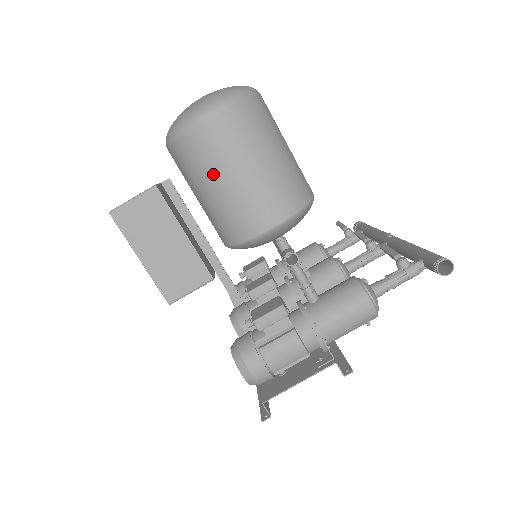
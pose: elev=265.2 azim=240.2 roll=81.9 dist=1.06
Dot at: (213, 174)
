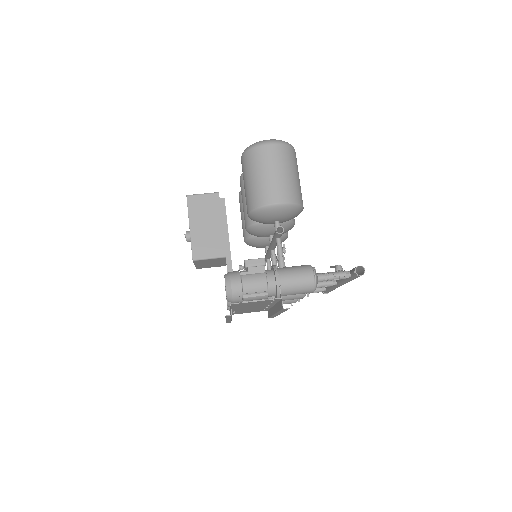
Dot at: (260, 169)
